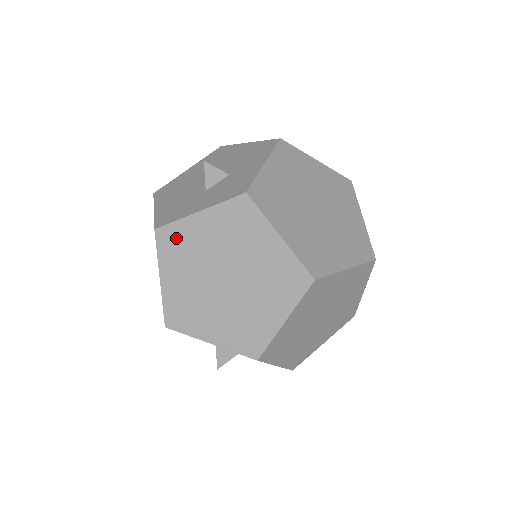
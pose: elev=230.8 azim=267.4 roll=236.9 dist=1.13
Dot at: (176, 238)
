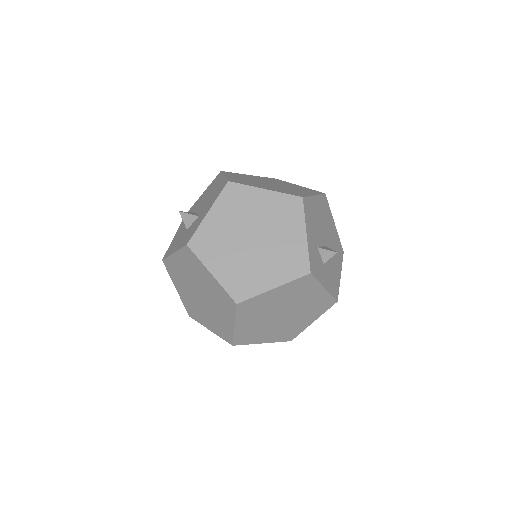
Dot at: (172, 267)
